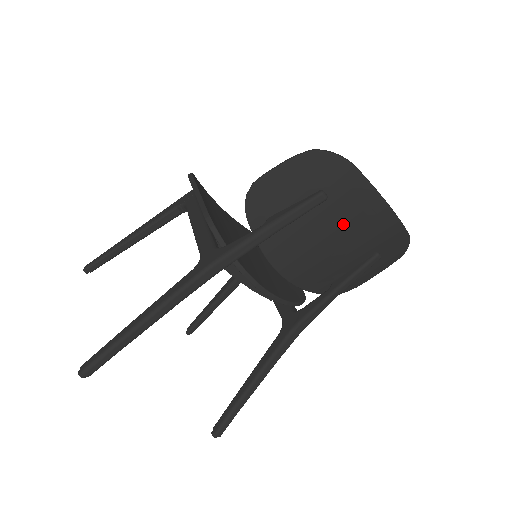
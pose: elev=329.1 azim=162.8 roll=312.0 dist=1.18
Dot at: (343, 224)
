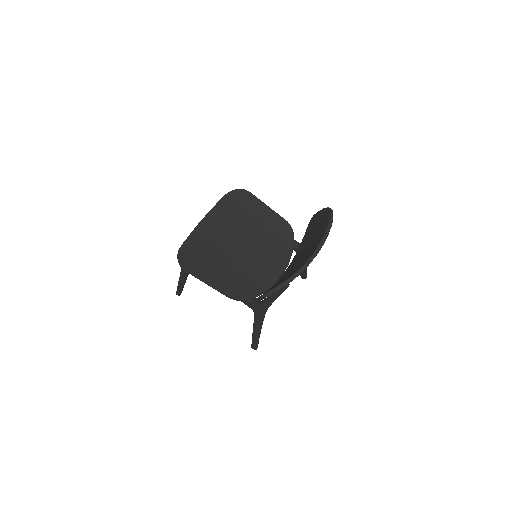
Dot at: occluded
